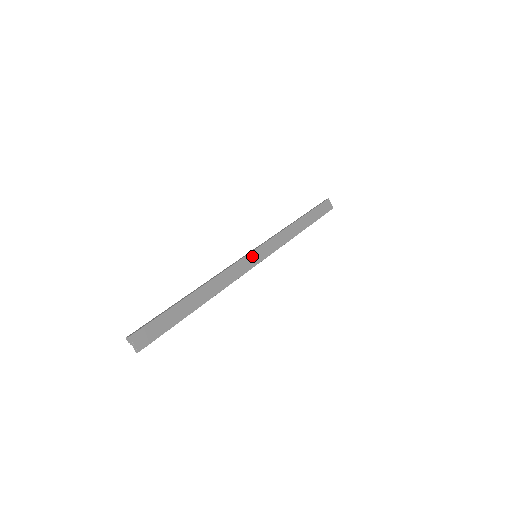
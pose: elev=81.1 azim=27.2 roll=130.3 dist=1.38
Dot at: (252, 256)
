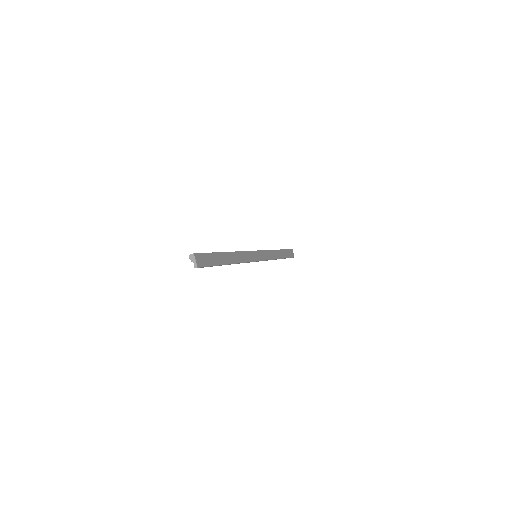
Dot at: (255, 254)
